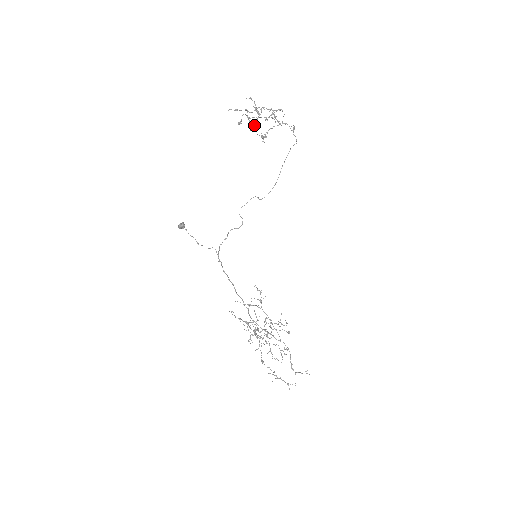
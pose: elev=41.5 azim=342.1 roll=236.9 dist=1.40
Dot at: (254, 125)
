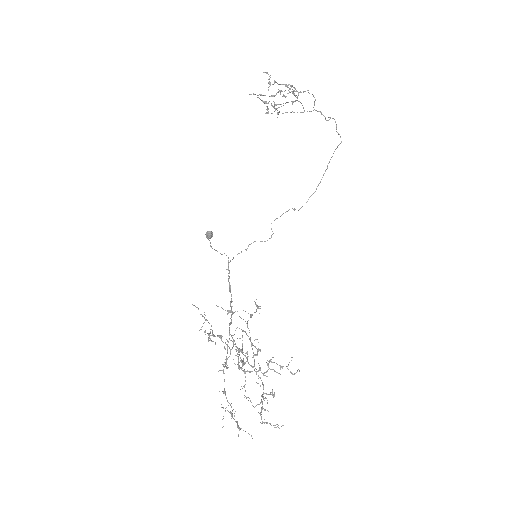
Dot at: (277, 108)
